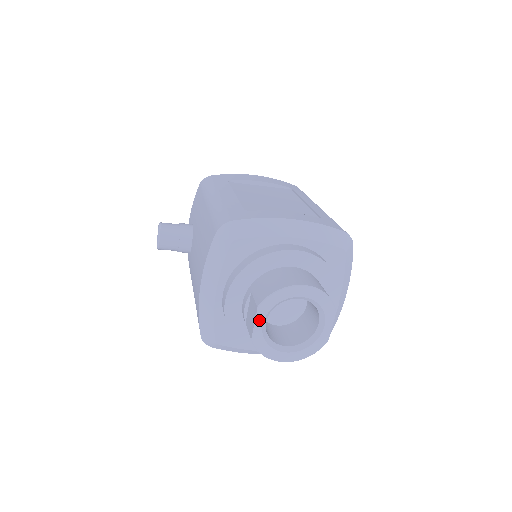
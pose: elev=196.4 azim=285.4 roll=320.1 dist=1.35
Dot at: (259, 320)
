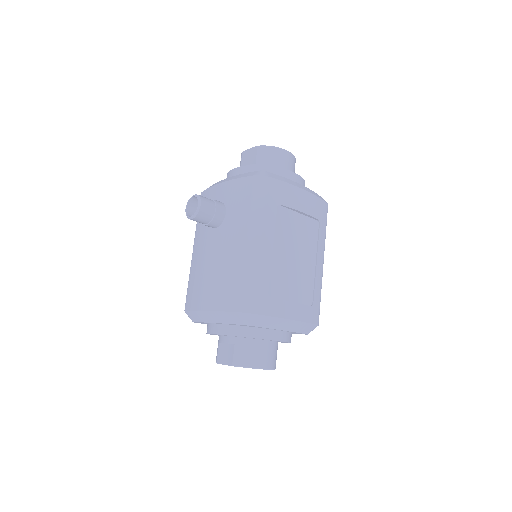
Dot at: (228, 365)
